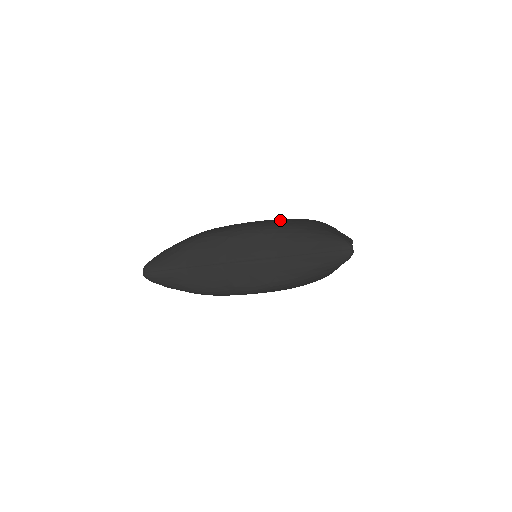
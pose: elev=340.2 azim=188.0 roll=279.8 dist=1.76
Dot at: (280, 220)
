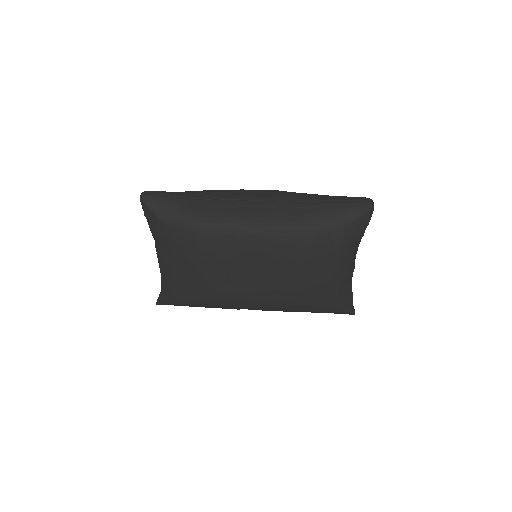
Dot at: occluded
